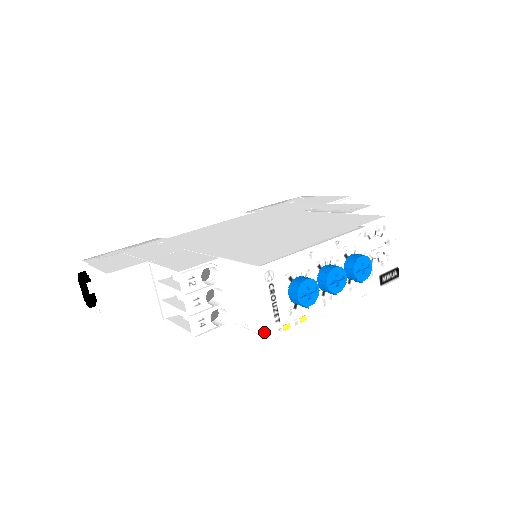
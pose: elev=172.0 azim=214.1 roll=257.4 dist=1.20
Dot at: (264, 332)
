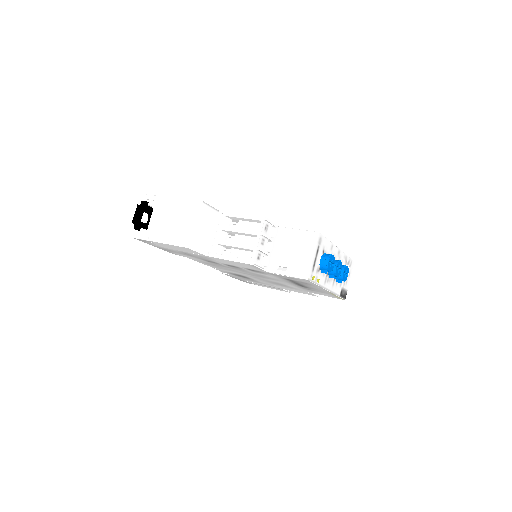
Dot at: (302, 274)
